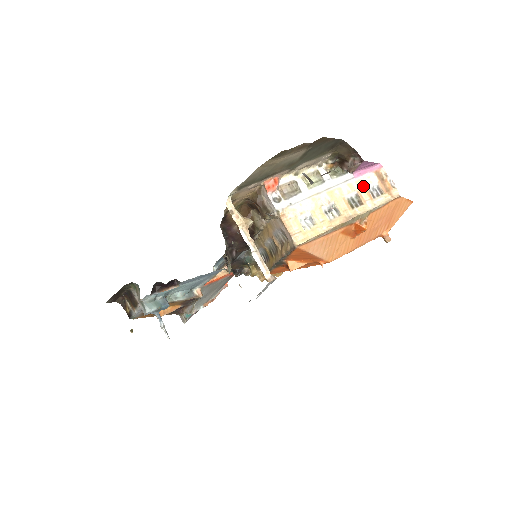
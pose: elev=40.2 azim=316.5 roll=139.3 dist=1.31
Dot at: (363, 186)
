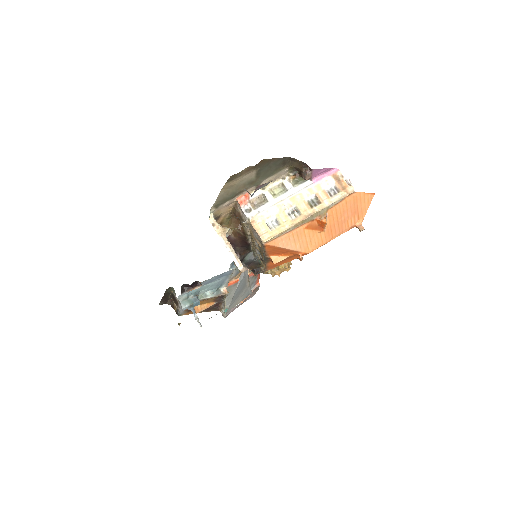
Dot at: (321, 189)
